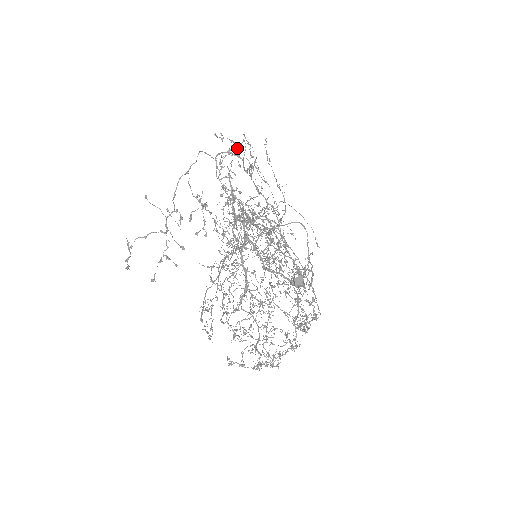
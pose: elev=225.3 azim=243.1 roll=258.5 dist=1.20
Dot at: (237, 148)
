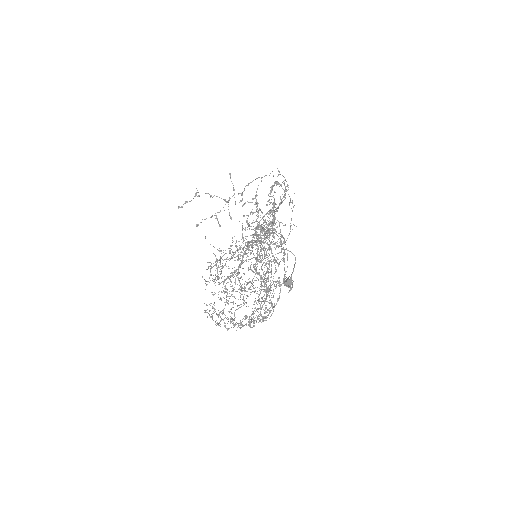
Dot at: (279, 186)
